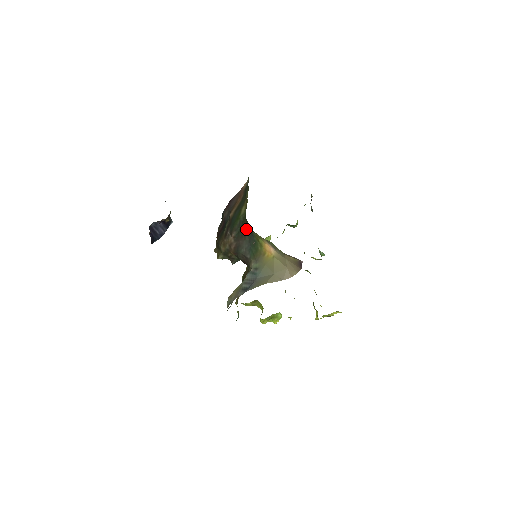
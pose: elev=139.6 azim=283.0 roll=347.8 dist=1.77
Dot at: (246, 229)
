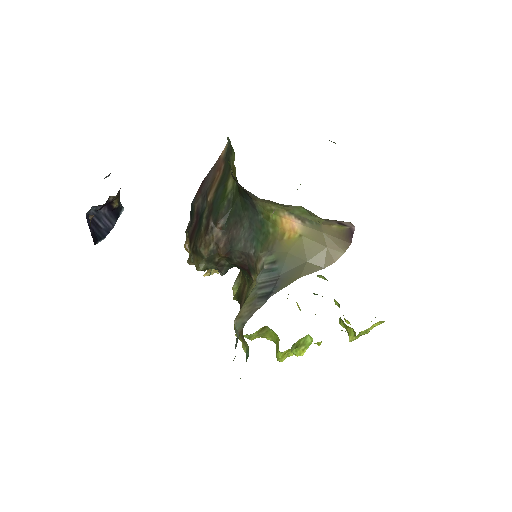
Dot at: (242, 209)
